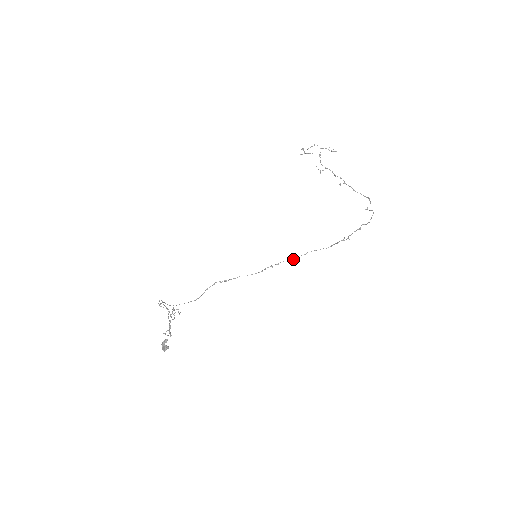
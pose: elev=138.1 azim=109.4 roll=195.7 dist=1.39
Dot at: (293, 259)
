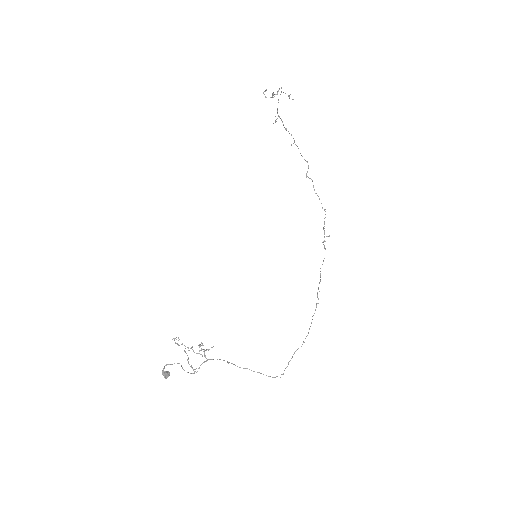
Dot at: occluded
